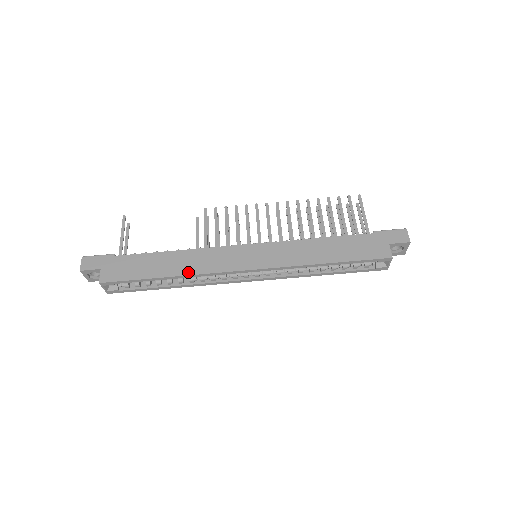
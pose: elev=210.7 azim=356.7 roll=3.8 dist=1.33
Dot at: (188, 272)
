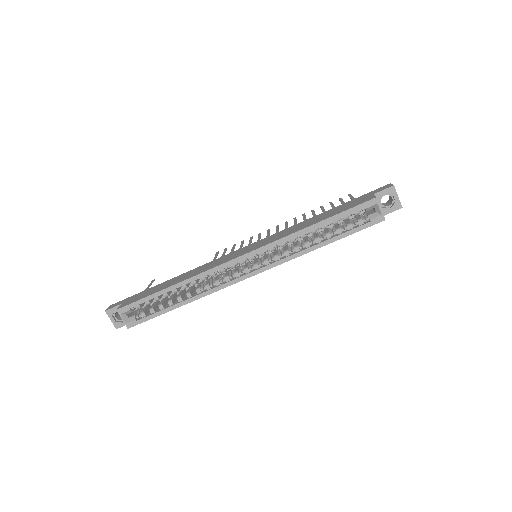
Dot at: (190, 277)
